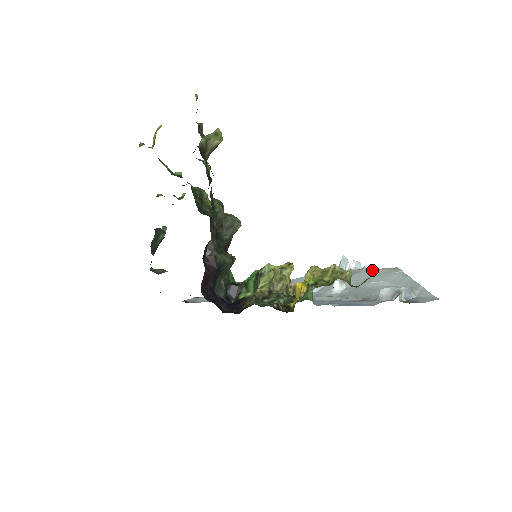
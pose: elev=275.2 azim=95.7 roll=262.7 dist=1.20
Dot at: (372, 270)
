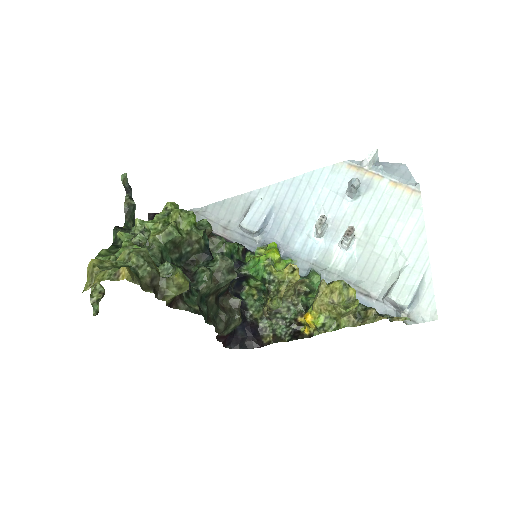
Dot at: (388, 185)
